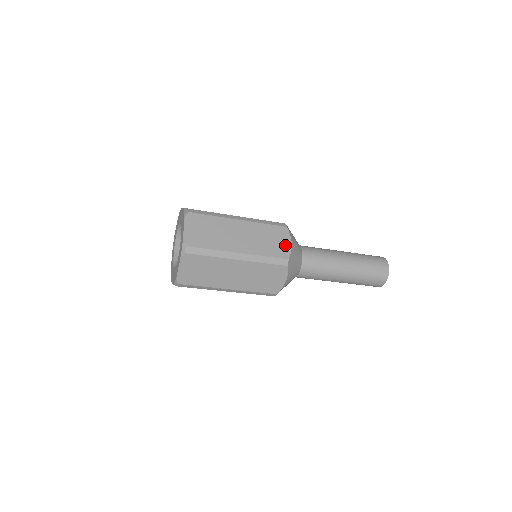
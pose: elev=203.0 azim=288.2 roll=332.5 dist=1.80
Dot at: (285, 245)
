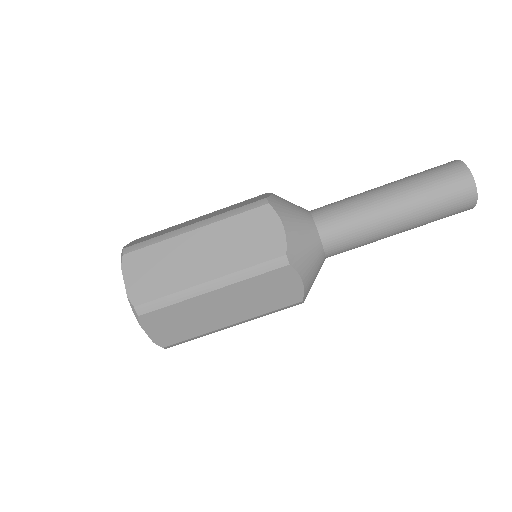
Dot at: (262, 197)
